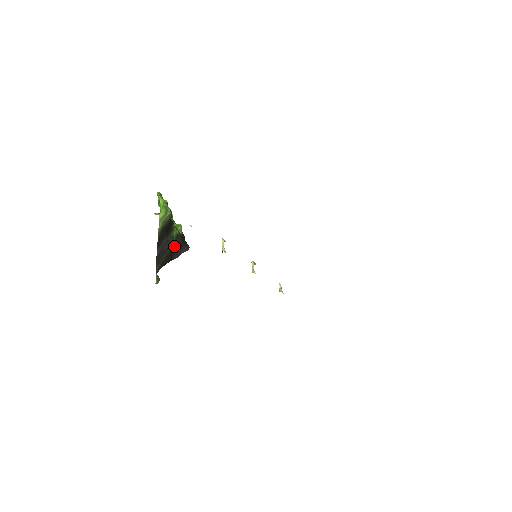
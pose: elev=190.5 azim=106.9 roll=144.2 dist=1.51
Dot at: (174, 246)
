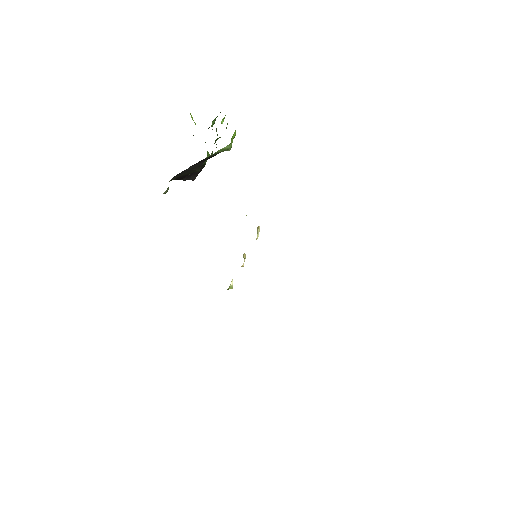
Dot at: occluded
